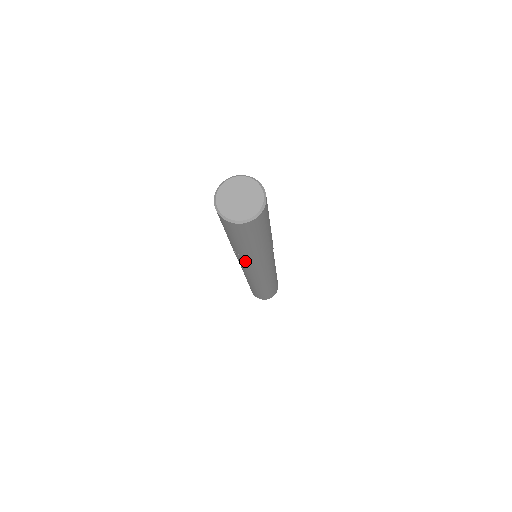
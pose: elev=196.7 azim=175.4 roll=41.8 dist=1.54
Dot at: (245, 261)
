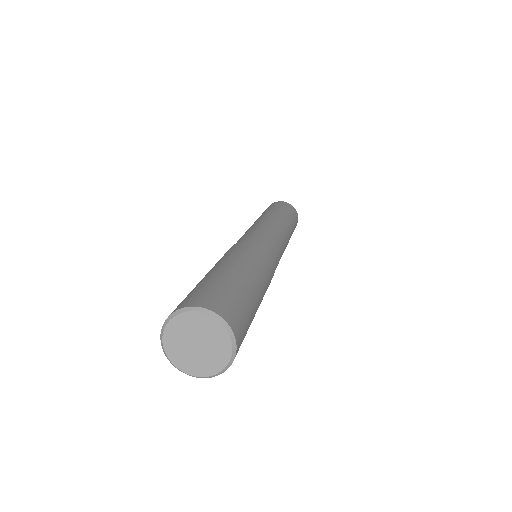
Dot at: occluded
